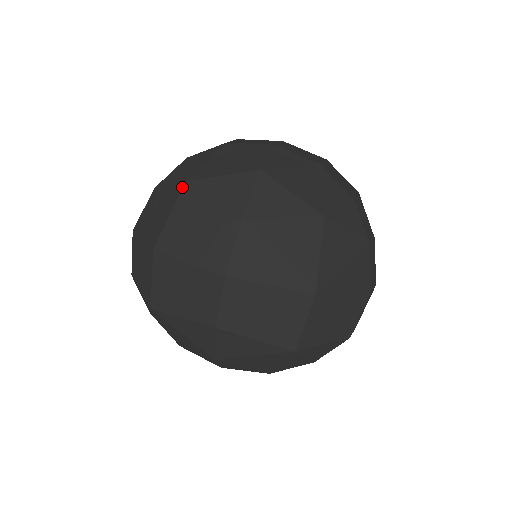
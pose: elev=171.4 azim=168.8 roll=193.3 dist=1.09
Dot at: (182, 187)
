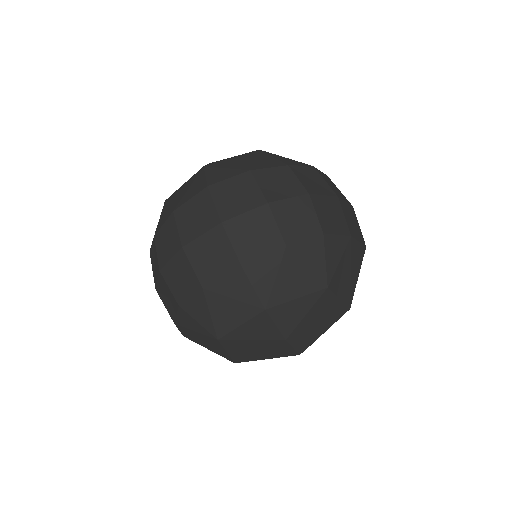
Dot at: (219, 342)
